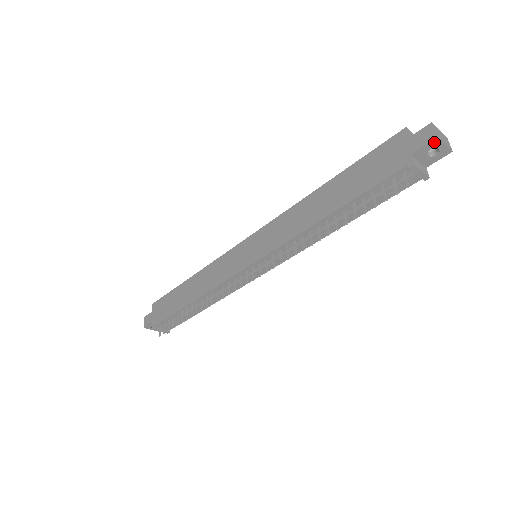
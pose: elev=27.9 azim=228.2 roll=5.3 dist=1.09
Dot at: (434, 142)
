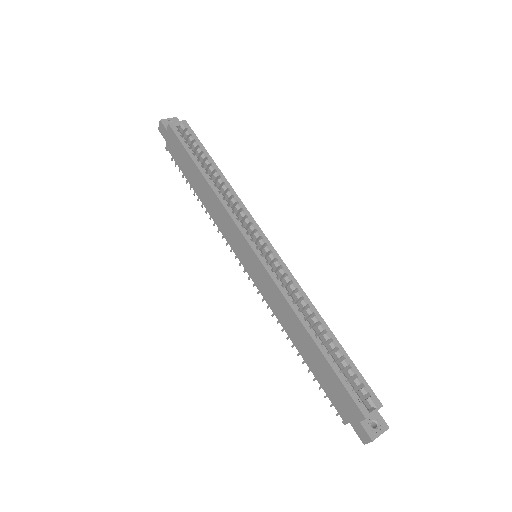
Dot at: (364, 439)
